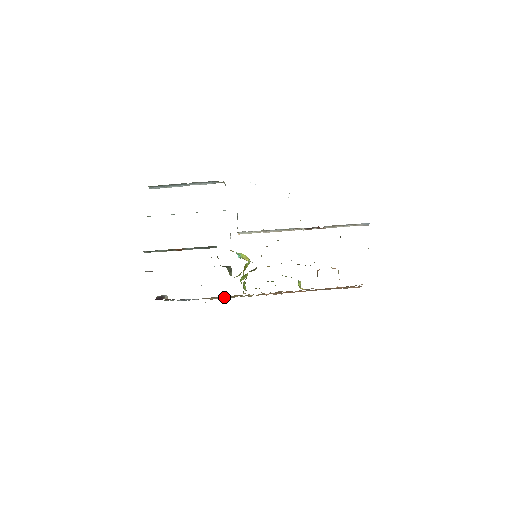
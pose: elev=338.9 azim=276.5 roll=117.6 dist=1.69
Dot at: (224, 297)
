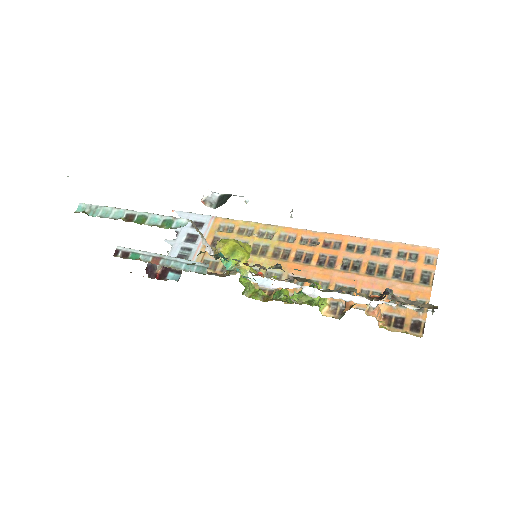
Dot at: occluded
